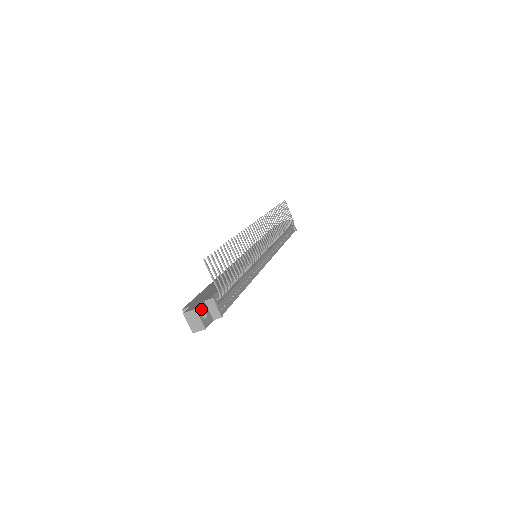
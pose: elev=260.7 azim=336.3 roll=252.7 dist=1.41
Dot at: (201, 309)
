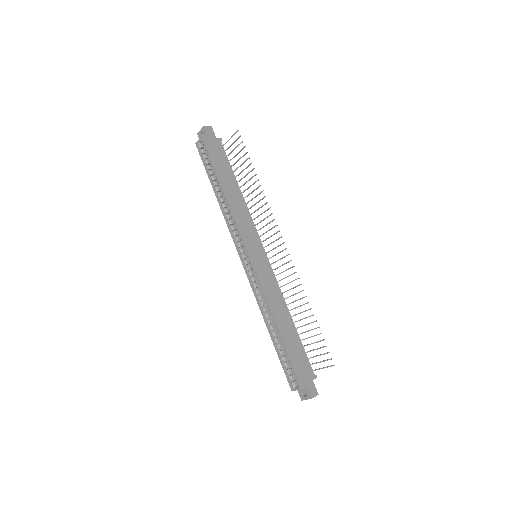
Dot at: (314, 389)
